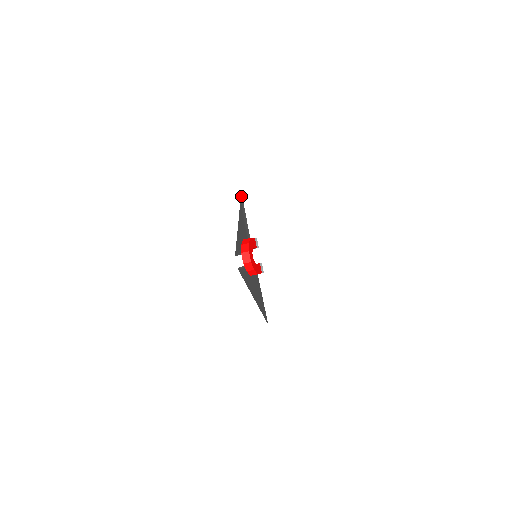
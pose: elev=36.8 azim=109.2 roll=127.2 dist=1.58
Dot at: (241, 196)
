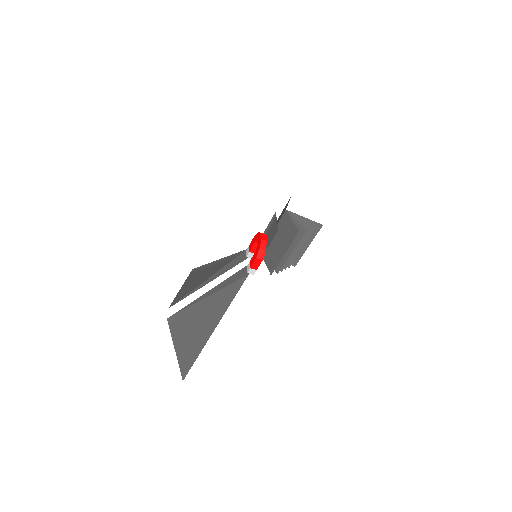
Dot at: (194, 269)
